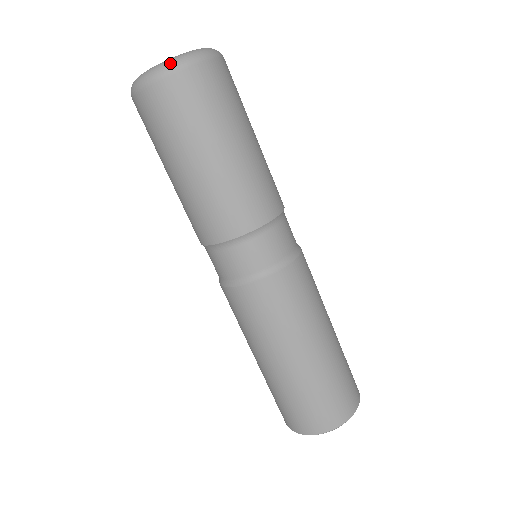
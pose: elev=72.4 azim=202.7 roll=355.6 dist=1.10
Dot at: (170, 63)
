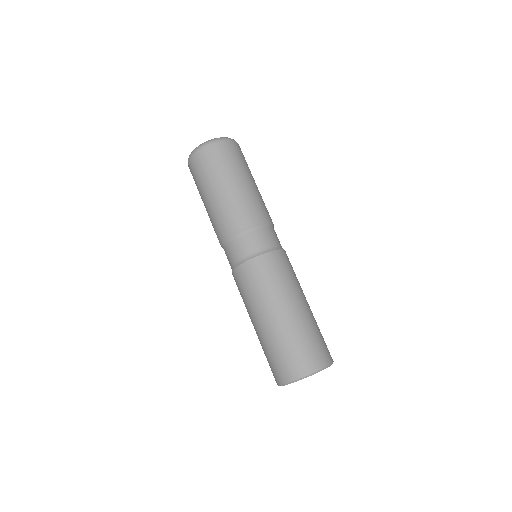
Dot at: (212, 140)
